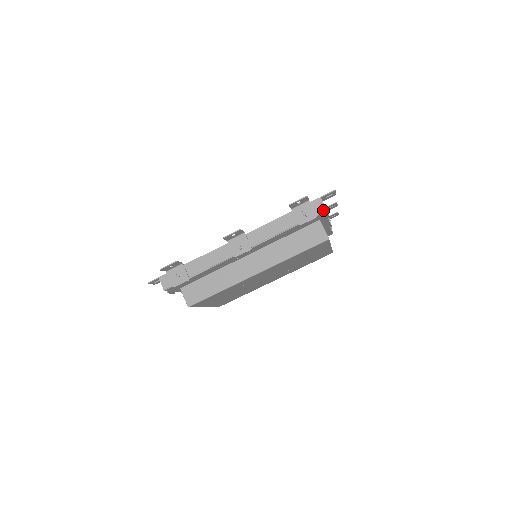
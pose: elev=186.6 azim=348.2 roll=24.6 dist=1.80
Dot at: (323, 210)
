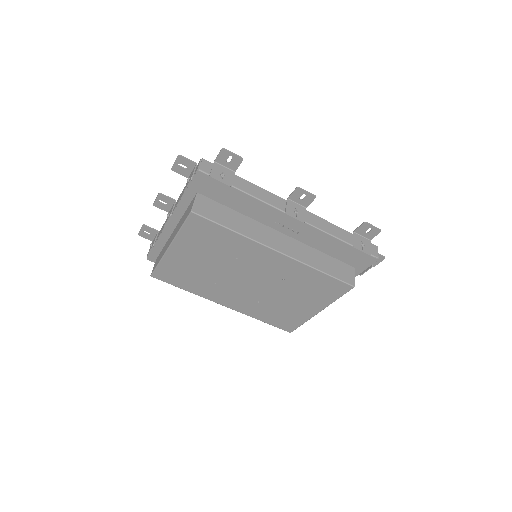
Dot at: (377, 256)
